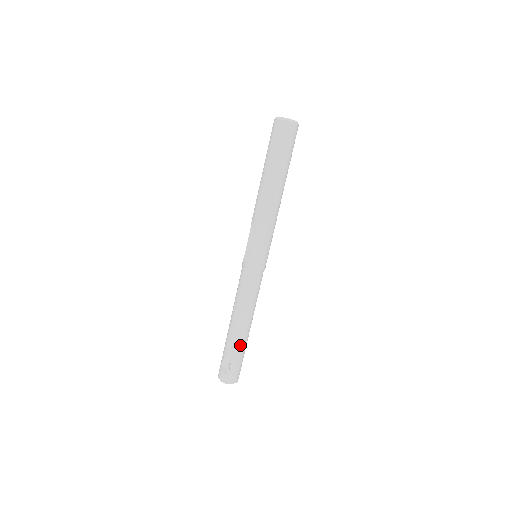
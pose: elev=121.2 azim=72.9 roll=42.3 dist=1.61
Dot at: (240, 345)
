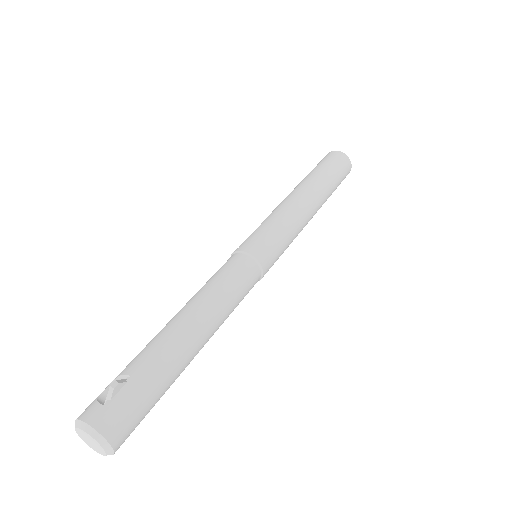
Dot at: (166, 355)
